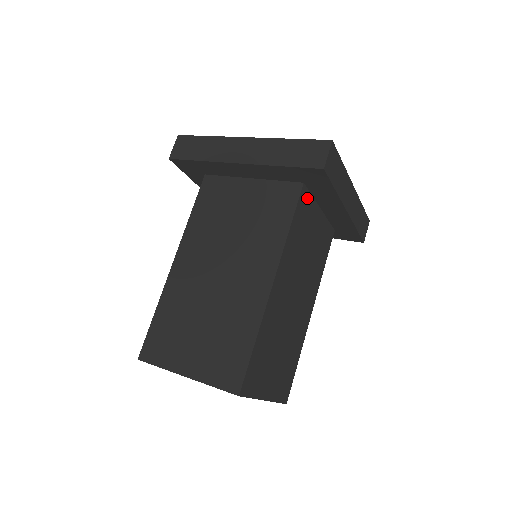
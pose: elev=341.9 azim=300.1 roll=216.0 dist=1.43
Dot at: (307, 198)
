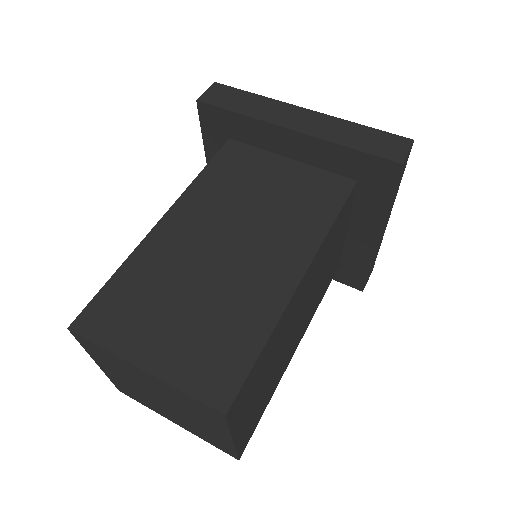
Dot at: (350, 202)
